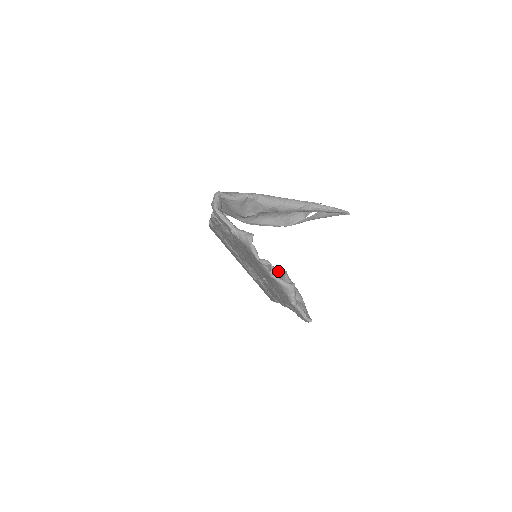
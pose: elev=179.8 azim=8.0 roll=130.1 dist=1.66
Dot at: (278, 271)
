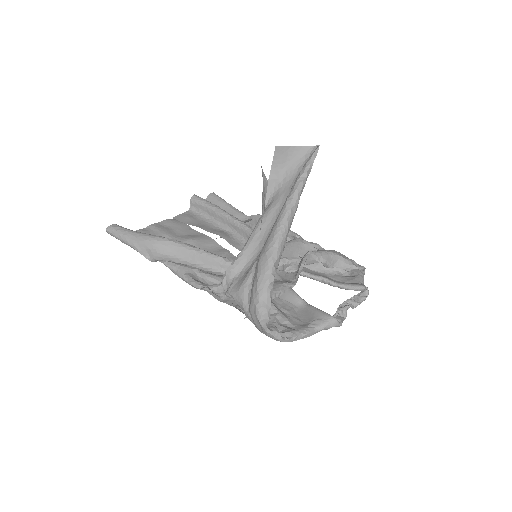
Dot at: (305, 261)
